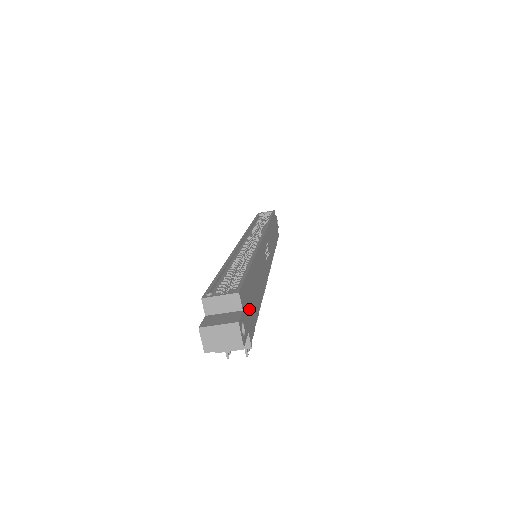
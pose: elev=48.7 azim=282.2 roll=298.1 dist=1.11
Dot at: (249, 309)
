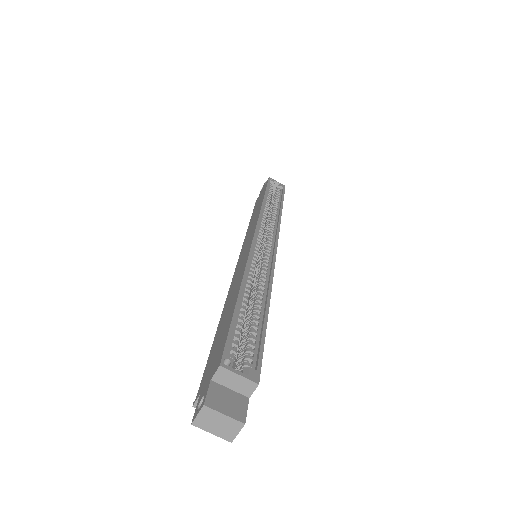
Dot at: occluded
